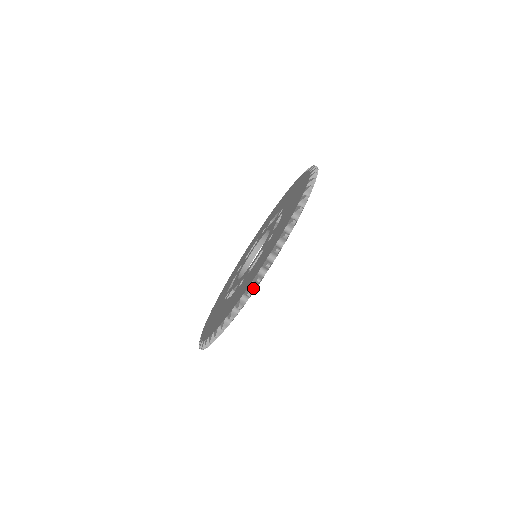
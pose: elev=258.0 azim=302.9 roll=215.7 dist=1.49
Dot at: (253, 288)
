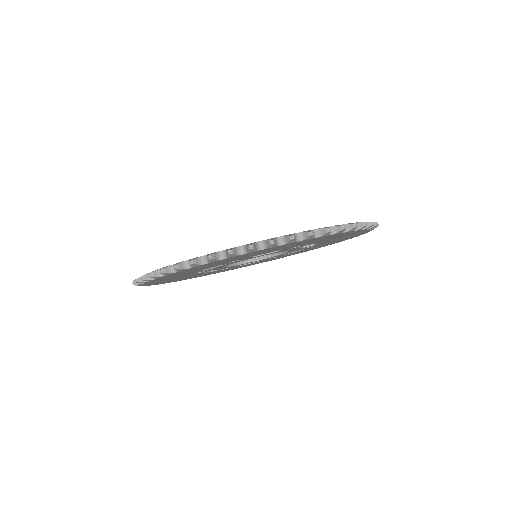
Dot at: (258, 247)
